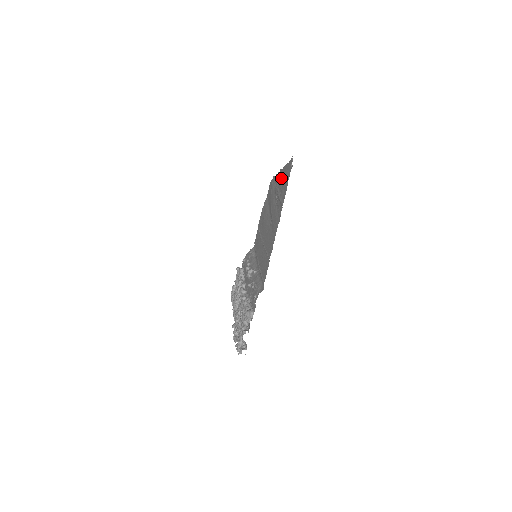
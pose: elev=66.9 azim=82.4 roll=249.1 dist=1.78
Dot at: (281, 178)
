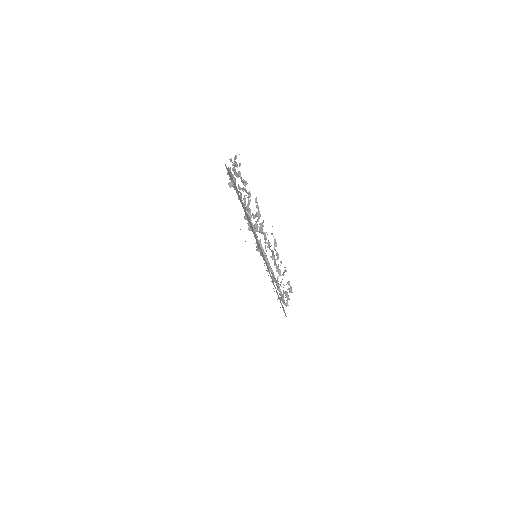
Dot at: occluded
